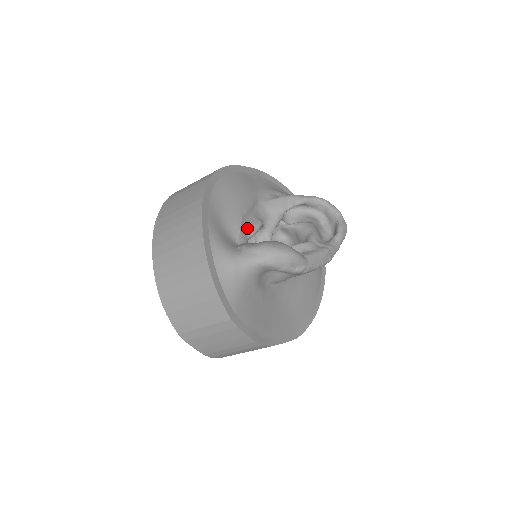
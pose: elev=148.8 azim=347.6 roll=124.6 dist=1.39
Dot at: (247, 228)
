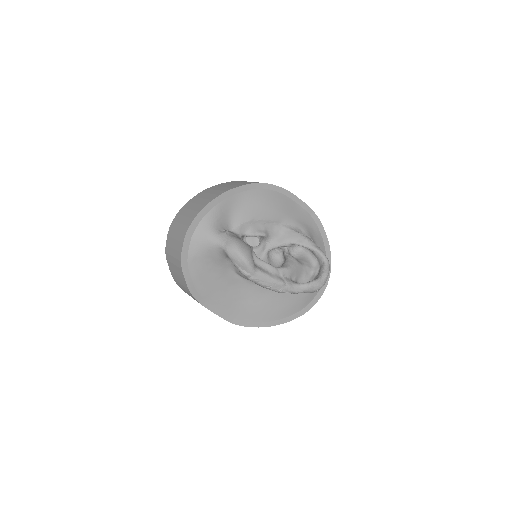
Dot at: (249, 228)
